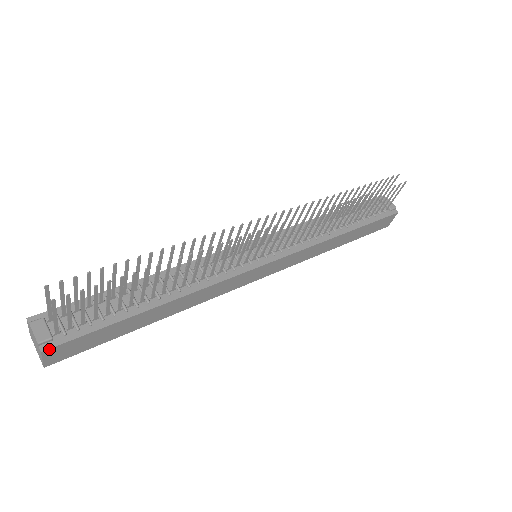
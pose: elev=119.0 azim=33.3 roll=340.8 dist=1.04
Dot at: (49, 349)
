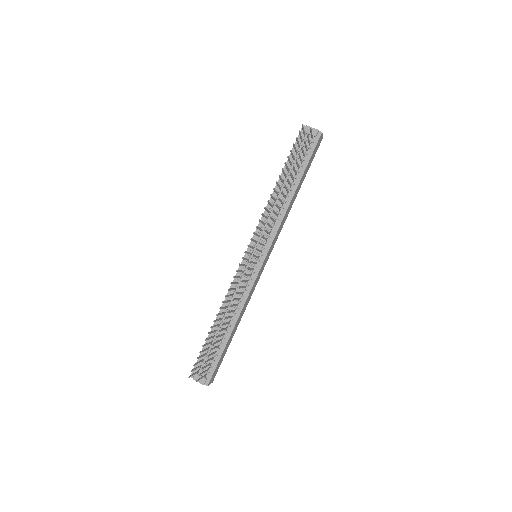
Dot at: (209, 383)
